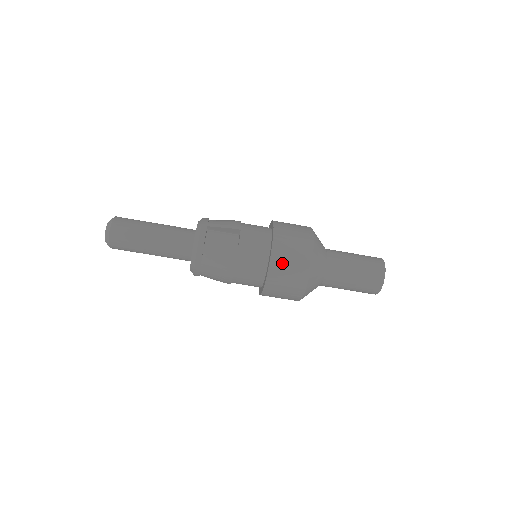
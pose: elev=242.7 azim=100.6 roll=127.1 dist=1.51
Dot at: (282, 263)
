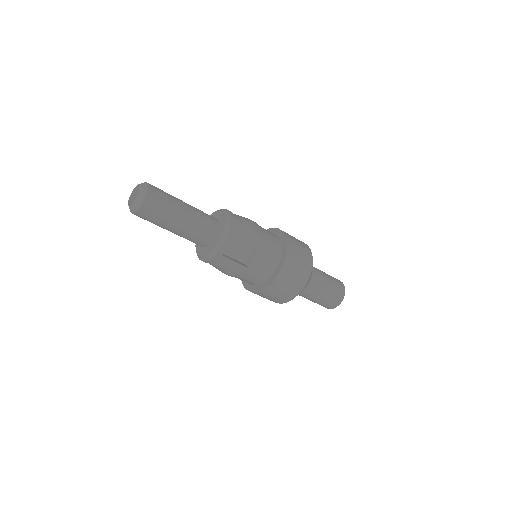
Dot at: (275, 290)
